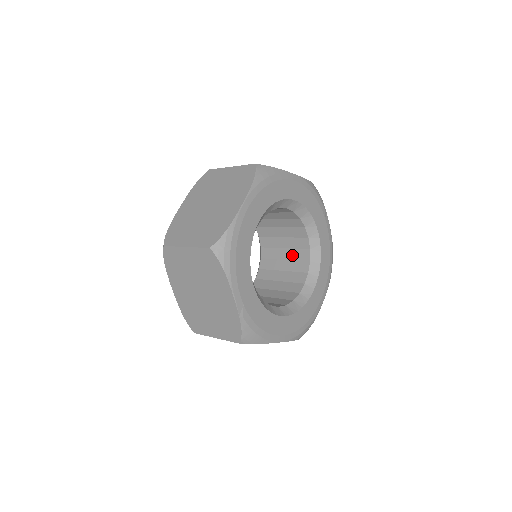
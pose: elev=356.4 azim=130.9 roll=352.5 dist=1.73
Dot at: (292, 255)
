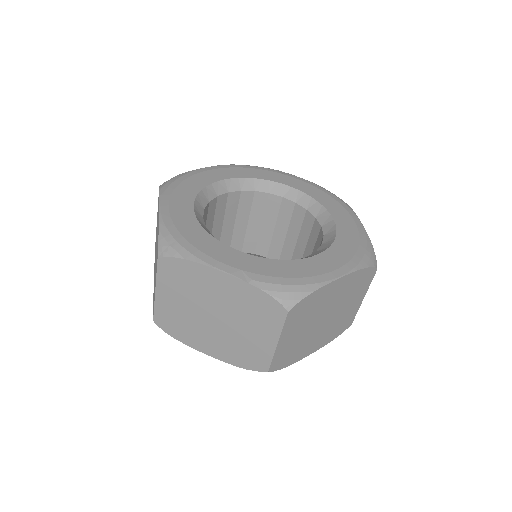
Dot at: (295, 229)
